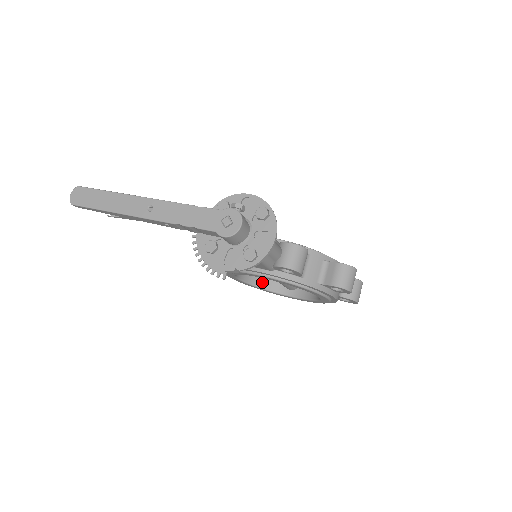
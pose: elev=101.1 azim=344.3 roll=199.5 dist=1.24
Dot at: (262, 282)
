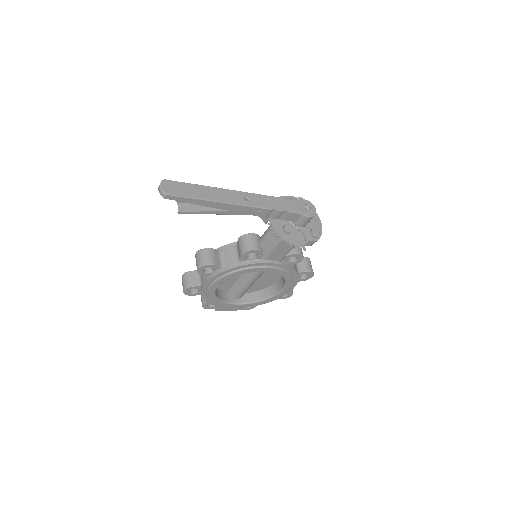
Dot at: (218, 294)
